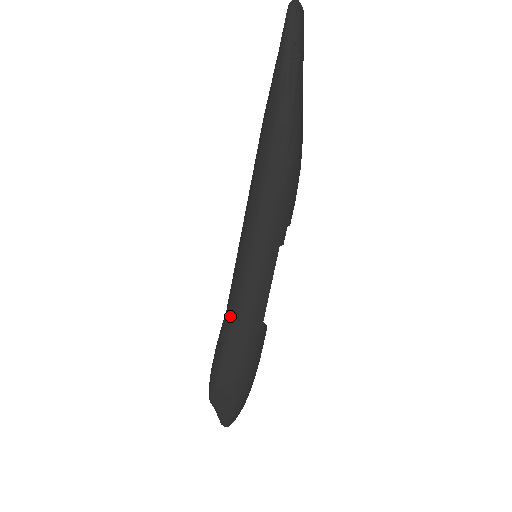
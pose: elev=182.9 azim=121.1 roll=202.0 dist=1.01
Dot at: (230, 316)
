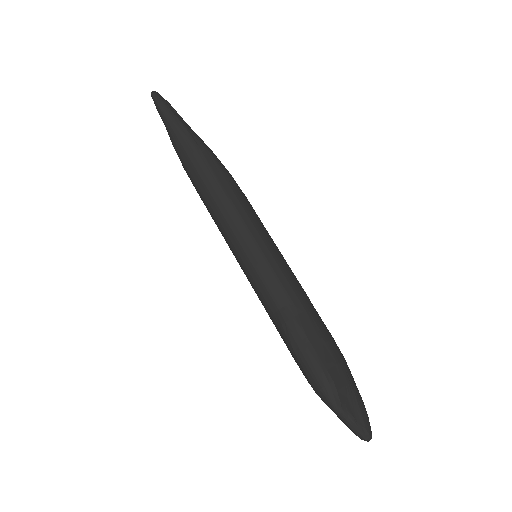
Dot at: (282, 309)
